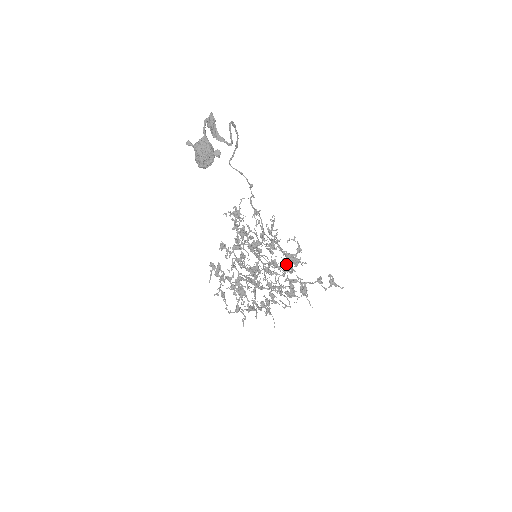
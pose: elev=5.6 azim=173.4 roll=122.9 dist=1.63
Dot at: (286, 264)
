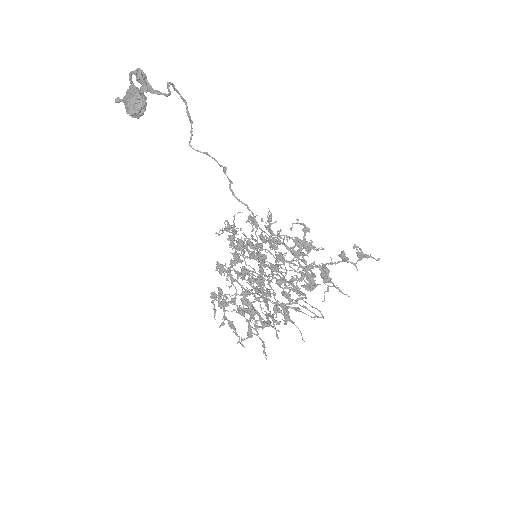
Dot at: (296, 254)
